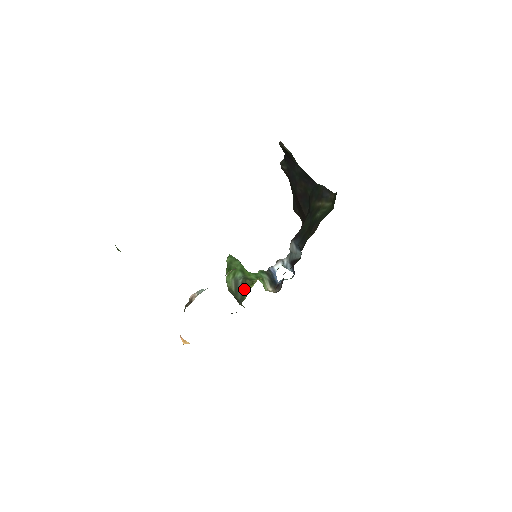
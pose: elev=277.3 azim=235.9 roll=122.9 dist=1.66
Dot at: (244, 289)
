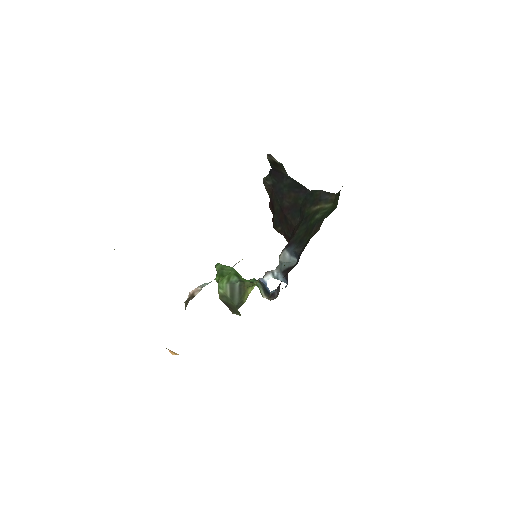
Dot at: (242, 292)
